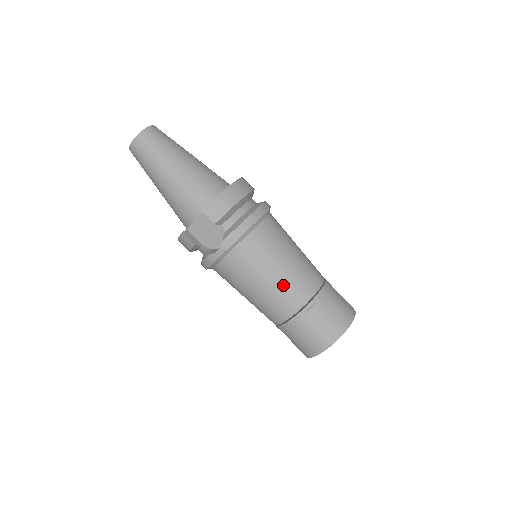
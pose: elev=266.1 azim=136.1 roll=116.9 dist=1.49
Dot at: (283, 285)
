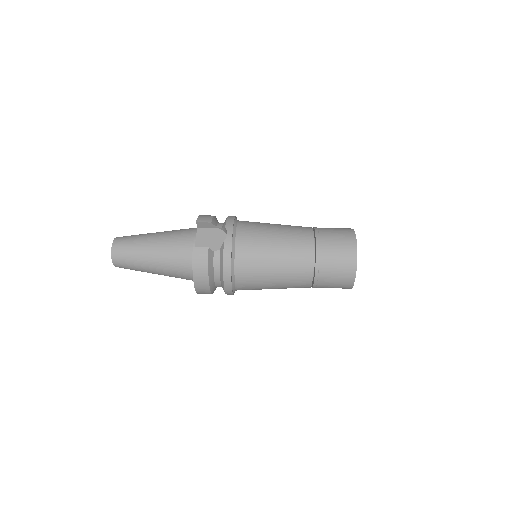
Dot at: (288, 229)
